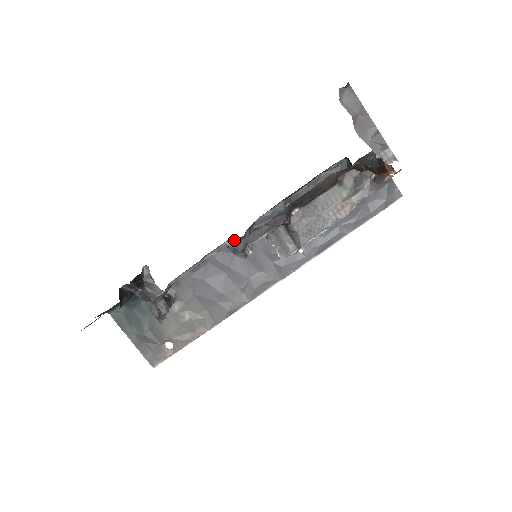
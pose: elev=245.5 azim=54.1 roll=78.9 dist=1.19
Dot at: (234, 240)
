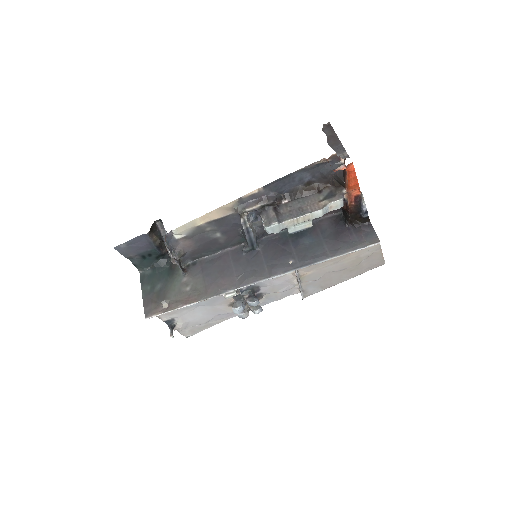
Dot at: (245, 244)
